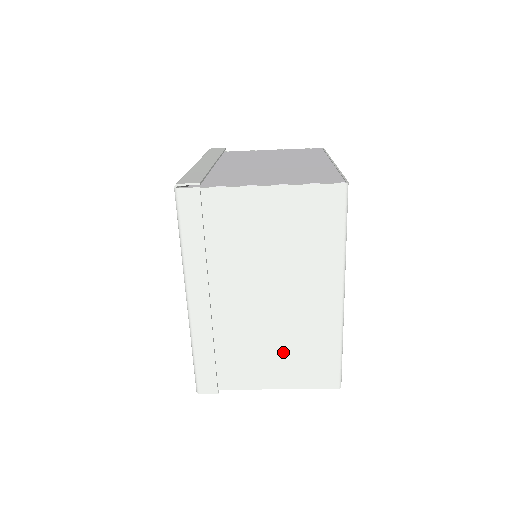
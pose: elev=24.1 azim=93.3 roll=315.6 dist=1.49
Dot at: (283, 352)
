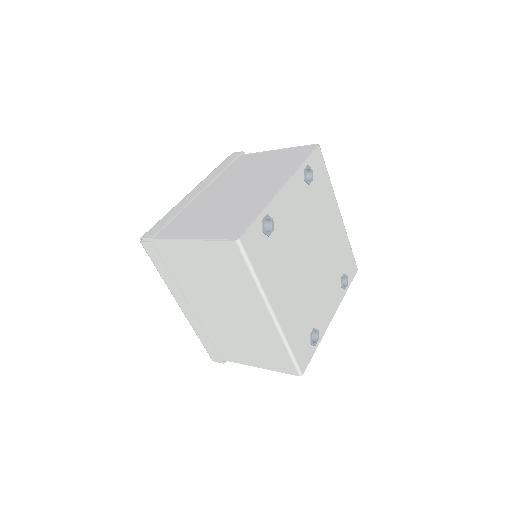
Dot at: (251, 346)
